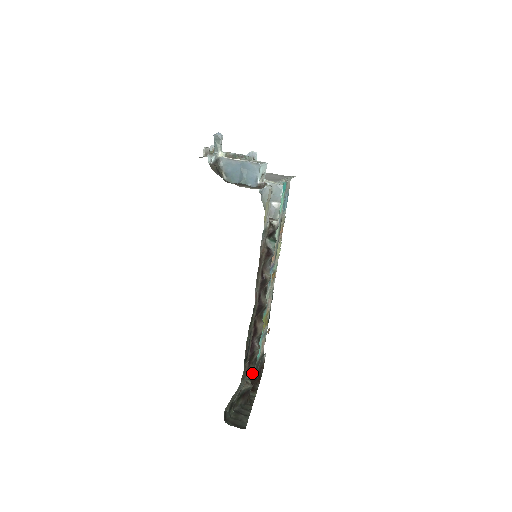
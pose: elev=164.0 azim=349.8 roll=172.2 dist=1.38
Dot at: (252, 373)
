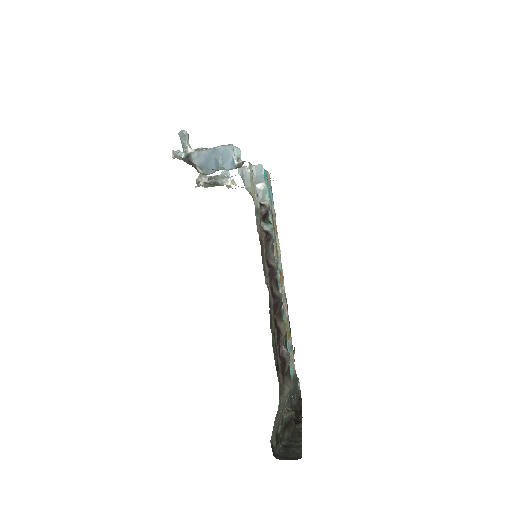
Dot at: (289, 387)
